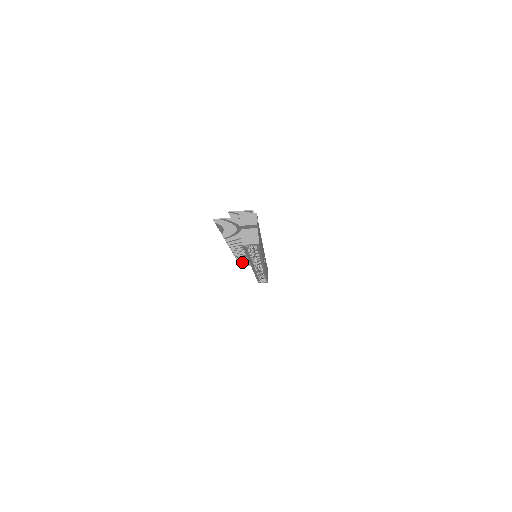
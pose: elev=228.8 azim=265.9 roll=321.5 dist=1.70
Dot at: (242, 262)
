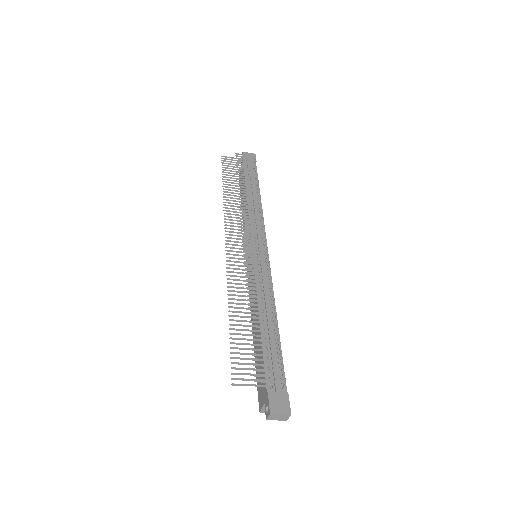
Dot at: occluded
